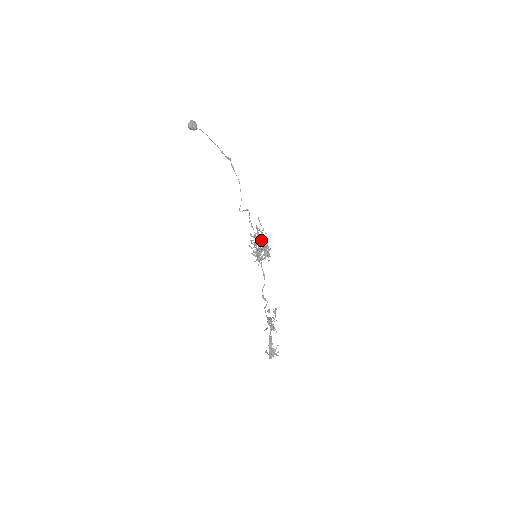
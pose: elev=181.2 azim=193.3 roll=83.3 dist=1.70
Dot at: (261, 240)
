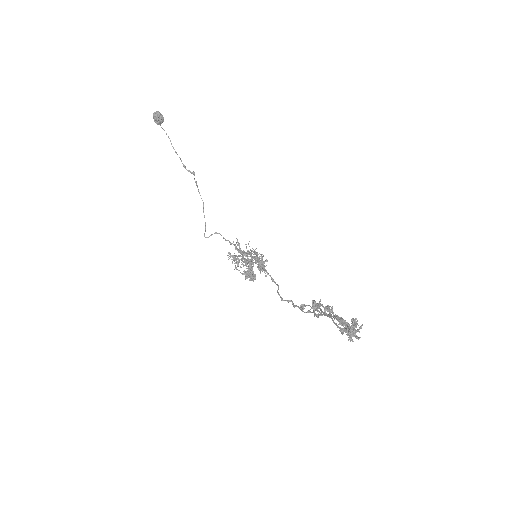
Dot at: (250, 253)
